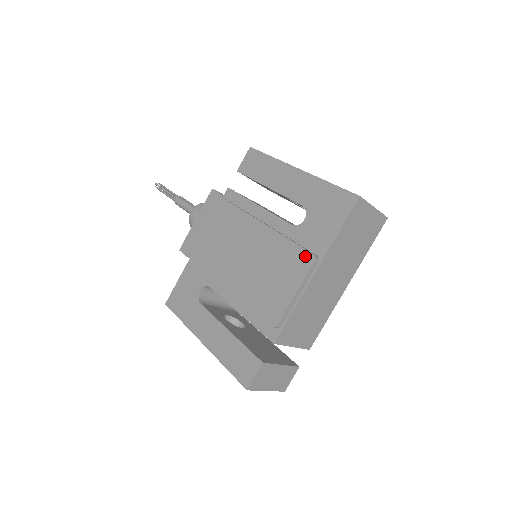
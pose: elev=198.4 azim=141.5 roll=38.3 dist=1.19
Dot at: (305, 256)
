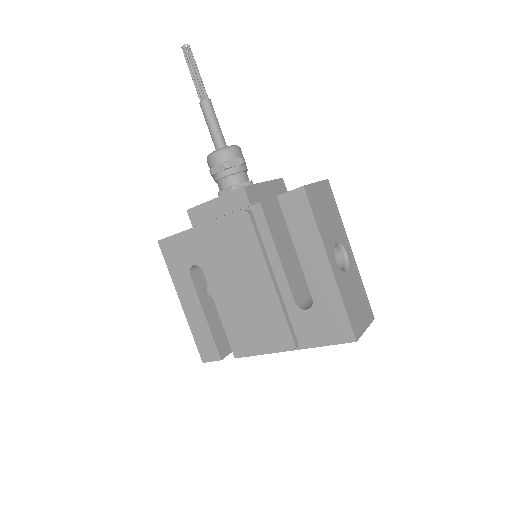
Dot at: (289, 341)
